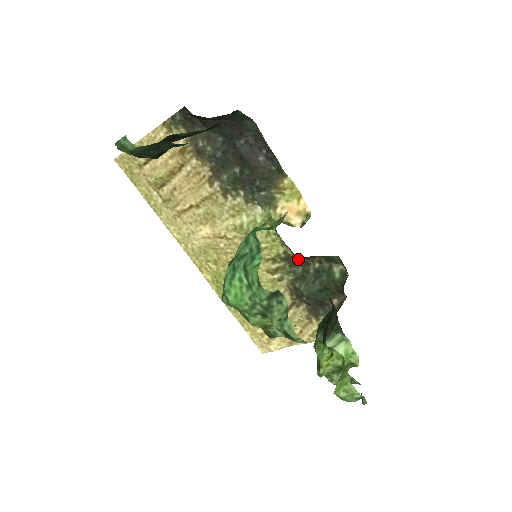
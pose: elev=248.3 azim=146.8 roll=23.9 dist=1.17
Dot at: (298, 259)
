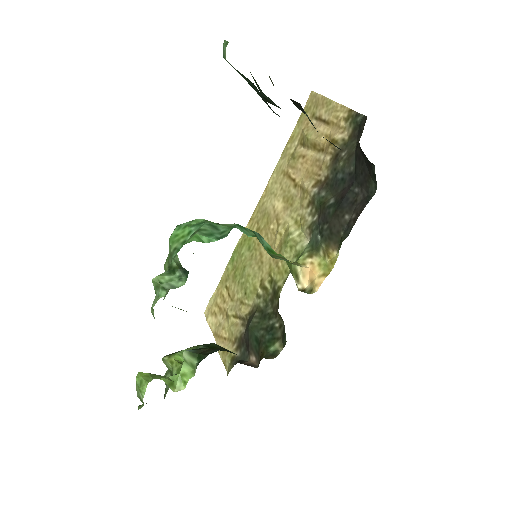
Dot at: (277, 303)
